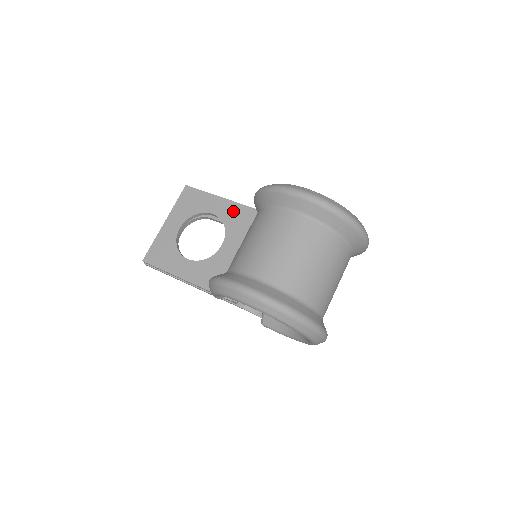
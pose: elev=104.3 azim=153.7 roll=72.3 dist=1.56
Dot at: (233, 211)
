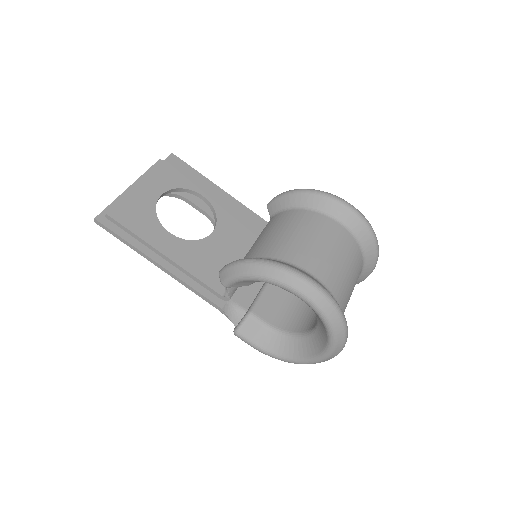
Dot at: (226, 202)
